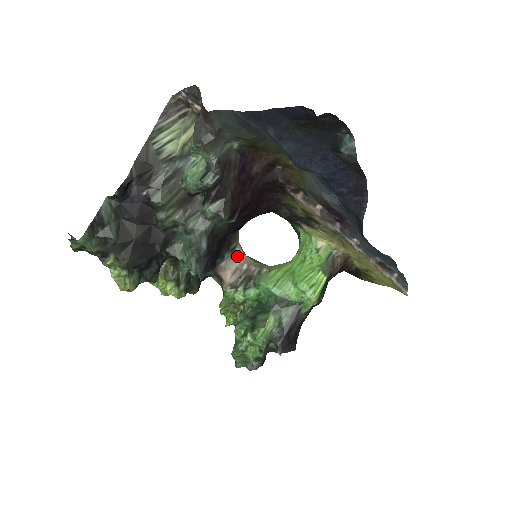
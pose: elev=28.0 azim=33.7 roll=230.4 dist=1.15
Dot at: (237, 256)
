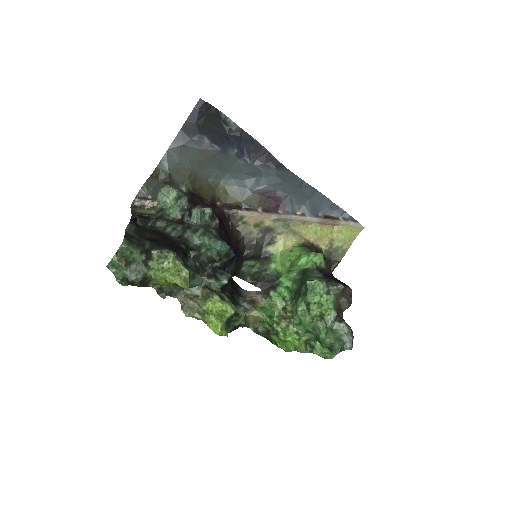
Dot at: (249, 291)
